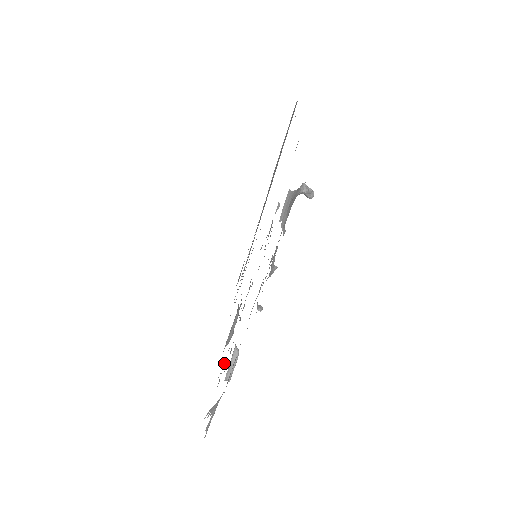
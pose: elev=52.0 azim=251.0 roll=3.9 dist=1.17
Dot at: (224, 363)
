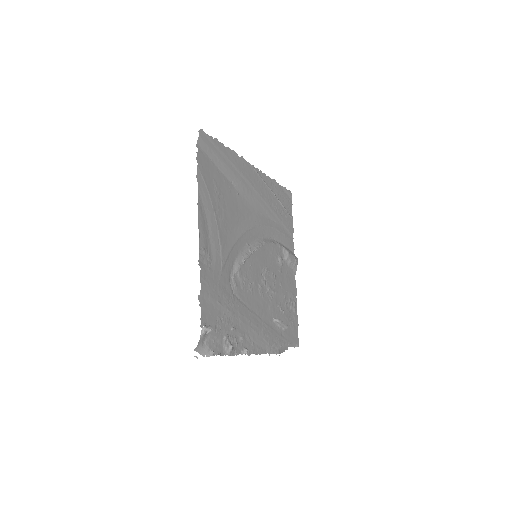
Dot at: (288, 304)
